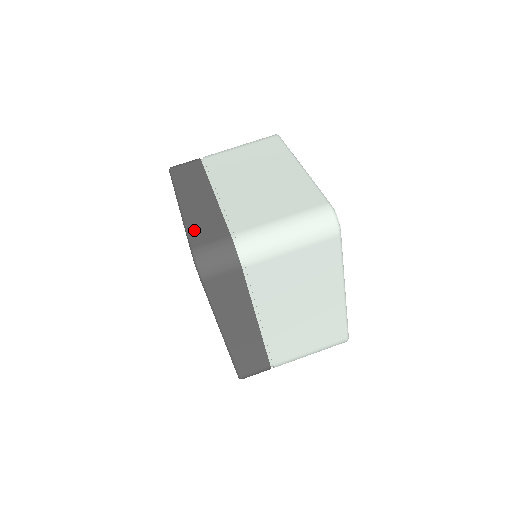
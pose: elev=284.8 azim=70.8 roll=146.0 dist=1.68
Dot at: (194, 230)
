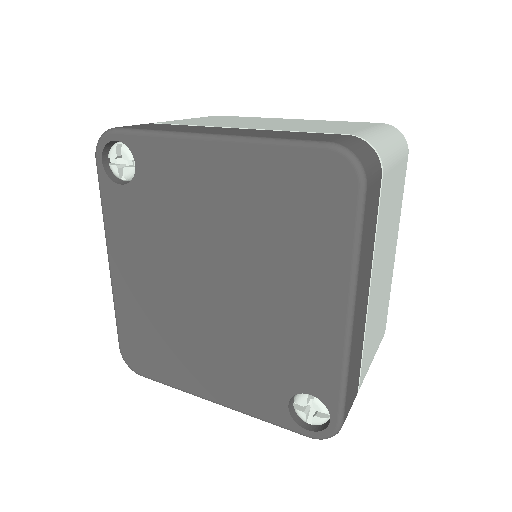
Dot at: (291, 137)
